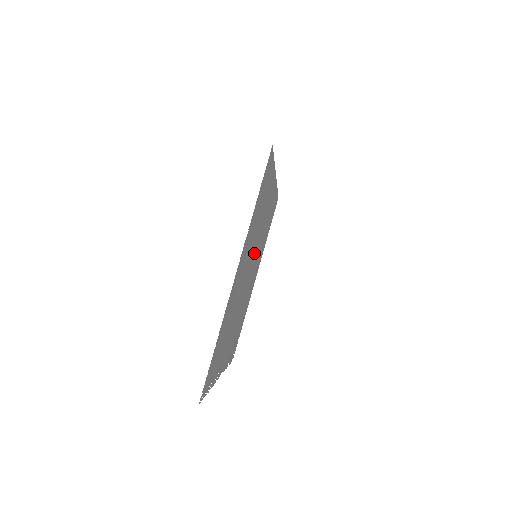
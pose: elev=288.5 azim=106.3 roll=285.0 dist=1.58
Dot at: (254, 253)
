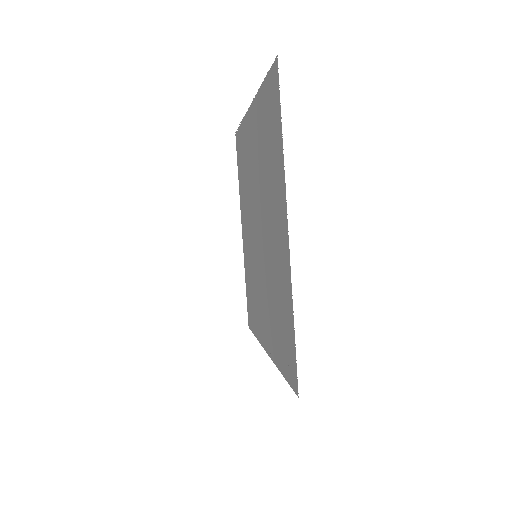
Dot at: (253, 228)
